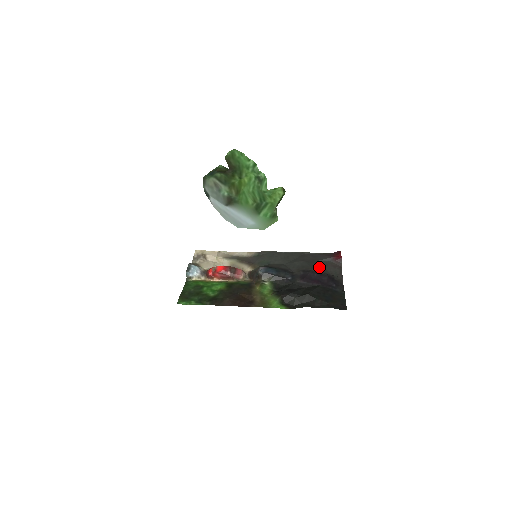
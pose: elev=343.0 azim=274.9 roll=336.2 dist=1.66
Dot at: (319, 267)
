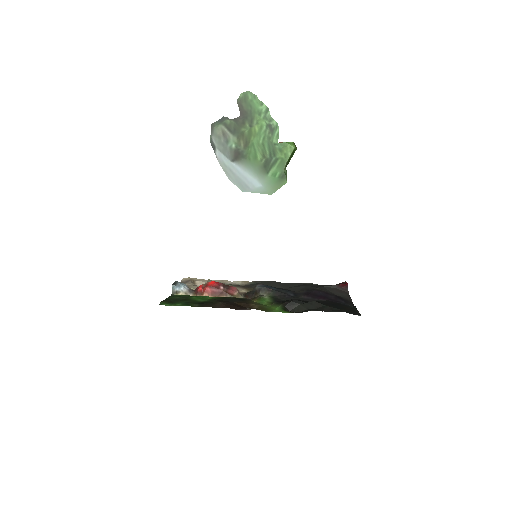
Dot at: (324, 289)
